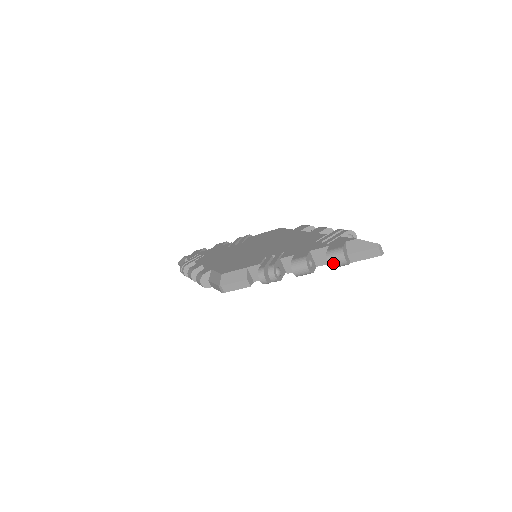
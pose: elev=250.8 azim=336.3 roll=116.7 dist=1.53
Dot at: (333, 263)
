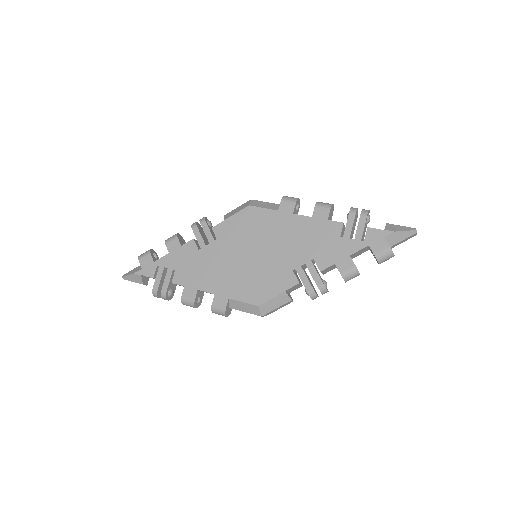
Dot at: occluded
